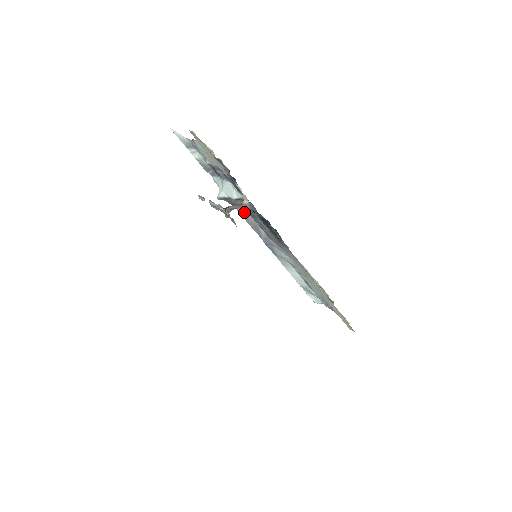
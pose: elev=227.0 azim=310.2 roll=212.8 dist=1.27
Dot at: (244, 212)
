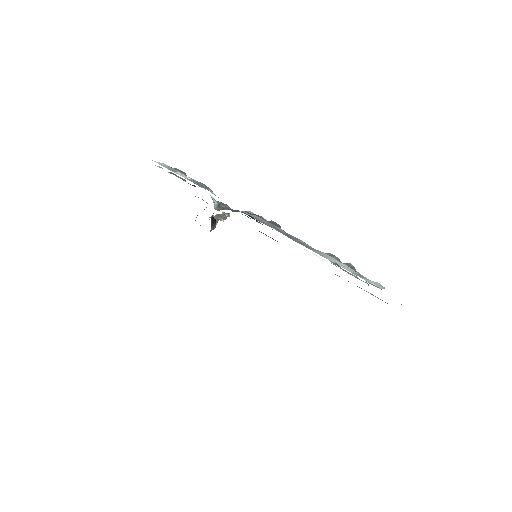
Dot at: occluded
